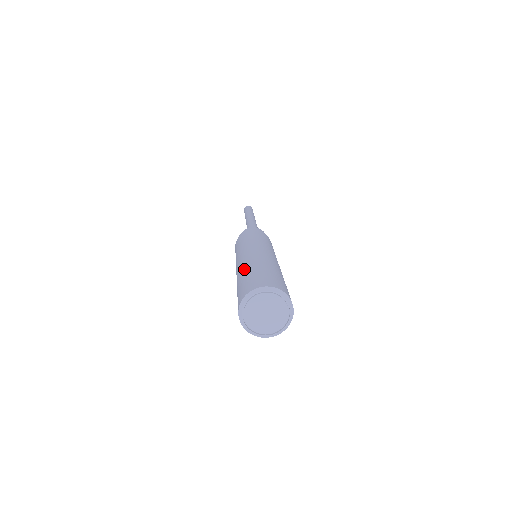
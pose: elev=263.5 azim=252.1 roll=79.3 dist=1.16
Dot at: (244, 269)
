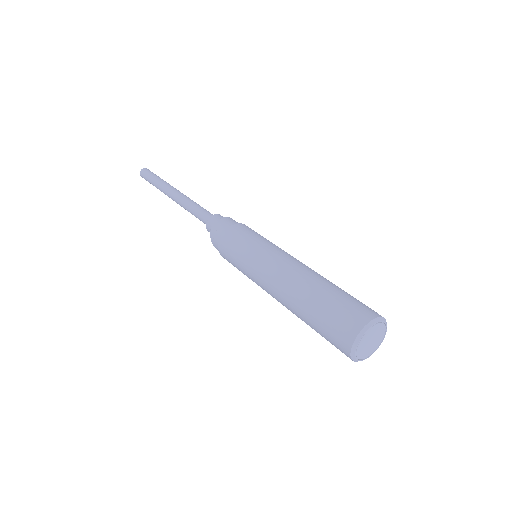
Dot at: (300, 309)
